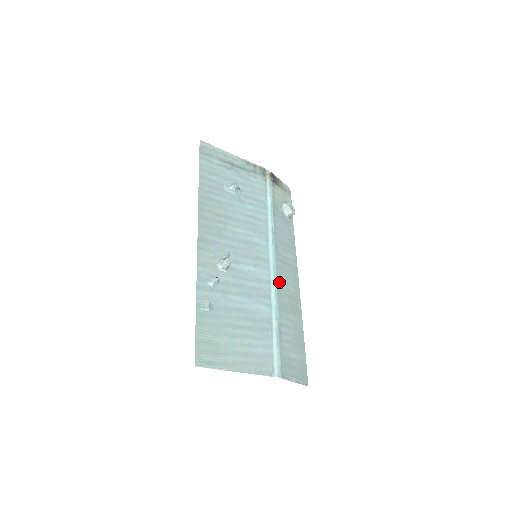
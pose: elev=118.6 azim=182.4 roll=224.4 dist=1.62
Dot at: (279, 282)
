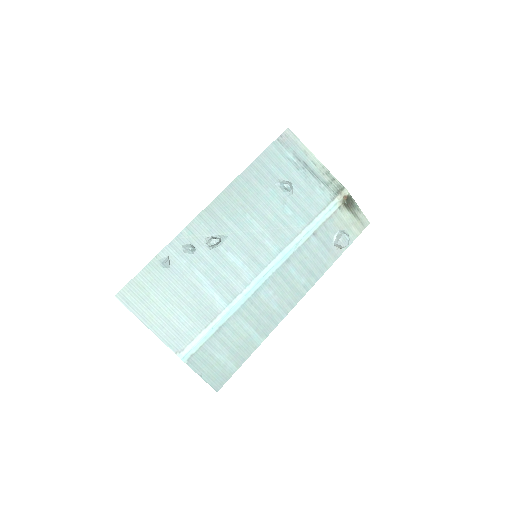
Dot at: (261, 292)
